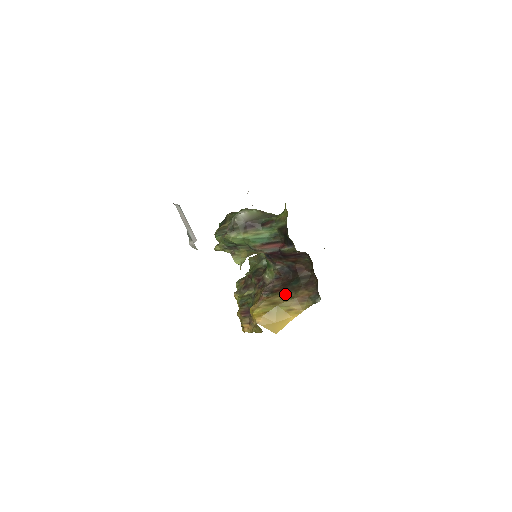
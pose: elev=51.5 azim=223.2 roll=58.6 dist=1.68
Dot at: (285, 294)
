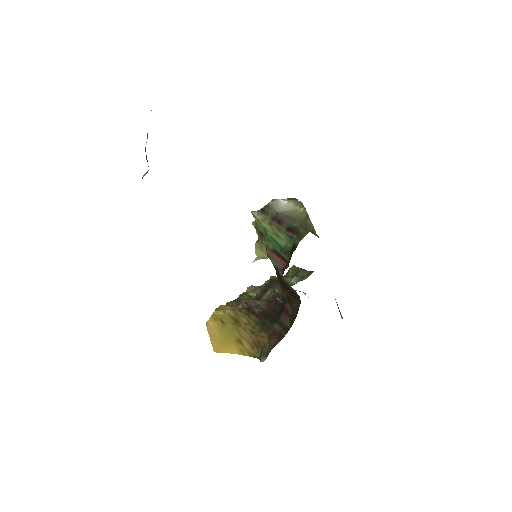
Dot at: (253, 322)
